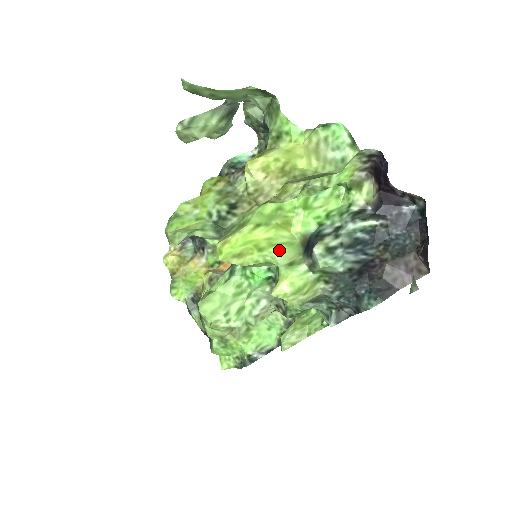
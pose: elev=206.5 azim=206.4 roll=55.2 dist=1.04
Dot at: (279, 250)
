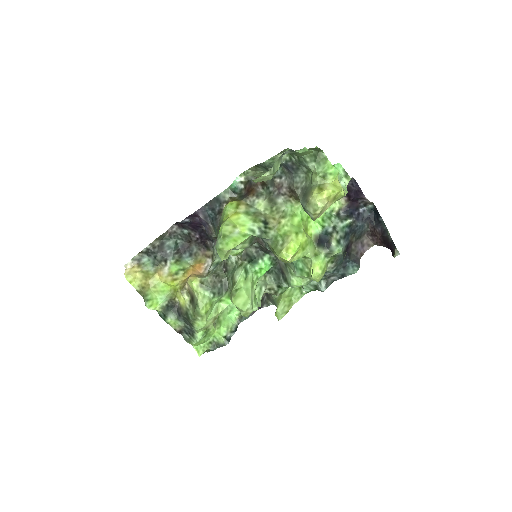
Dot at: (309, 247)
